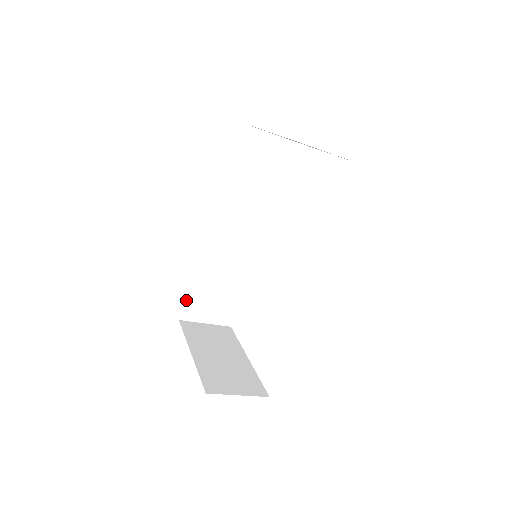
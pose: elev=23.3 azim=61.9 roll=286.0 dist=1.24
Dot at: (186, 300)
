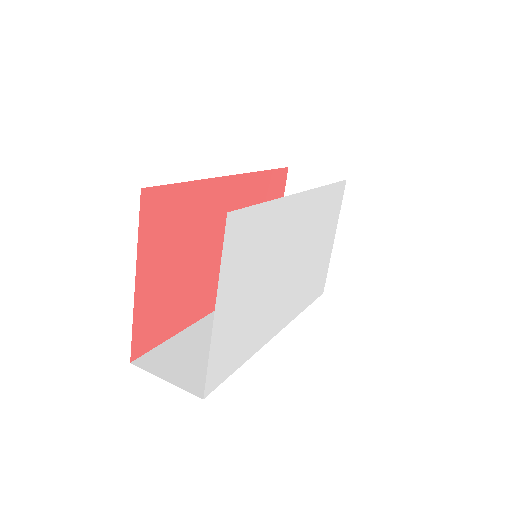
Dot at: (279, 168)
